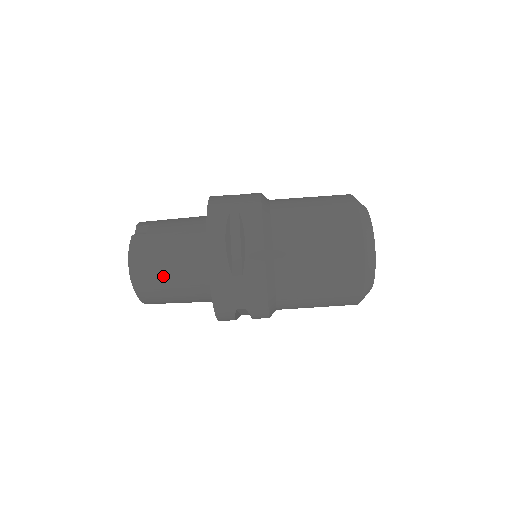
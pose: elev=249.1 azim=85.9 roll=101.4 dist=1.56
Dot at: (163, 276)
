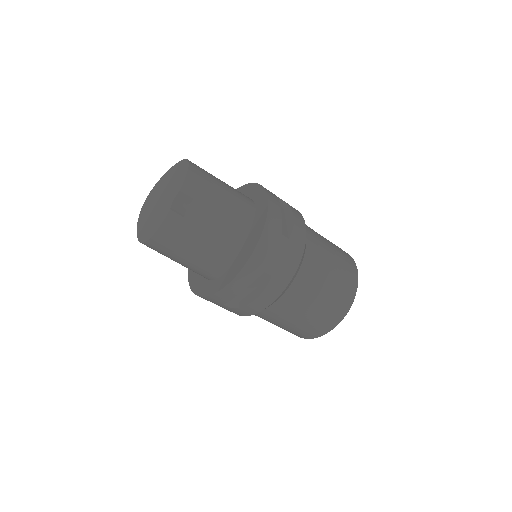
Dot at: (172, 259)
